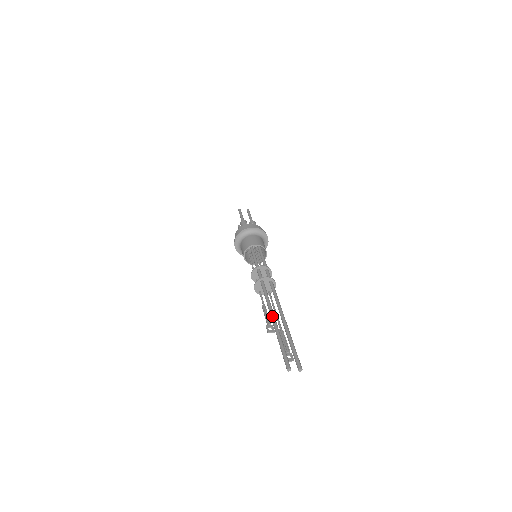
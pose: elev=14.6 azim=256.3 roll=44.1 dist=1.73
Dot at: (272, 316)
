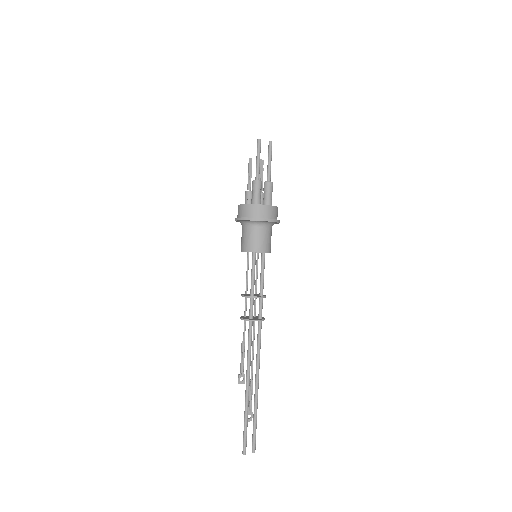
Dot at: (247, 384)
